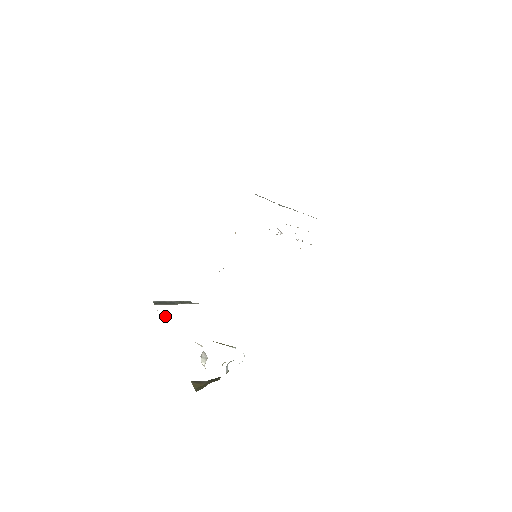
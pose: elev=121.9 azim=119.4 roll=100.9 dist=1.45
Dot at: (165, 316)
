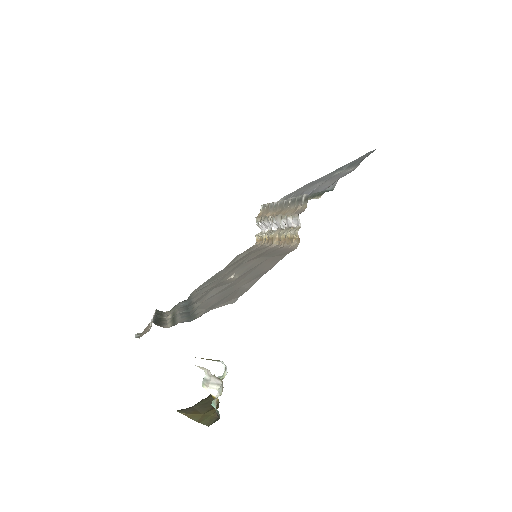
Dot at: (139, 334)
